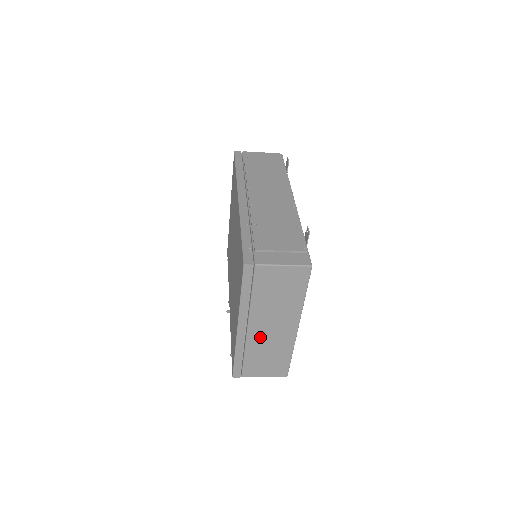
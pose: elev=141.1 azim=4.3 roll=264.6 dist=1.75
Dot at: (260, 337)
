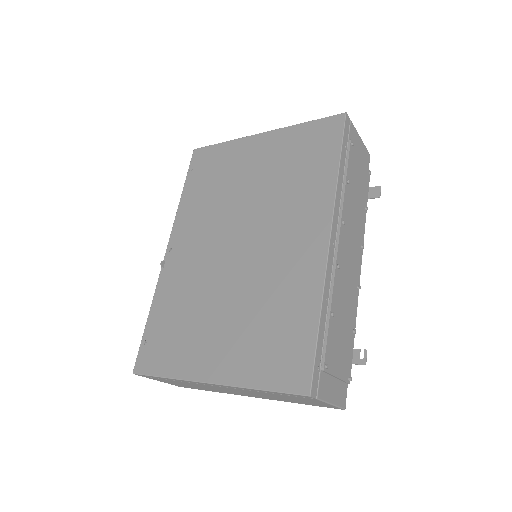
Dot at: (213, 387)
